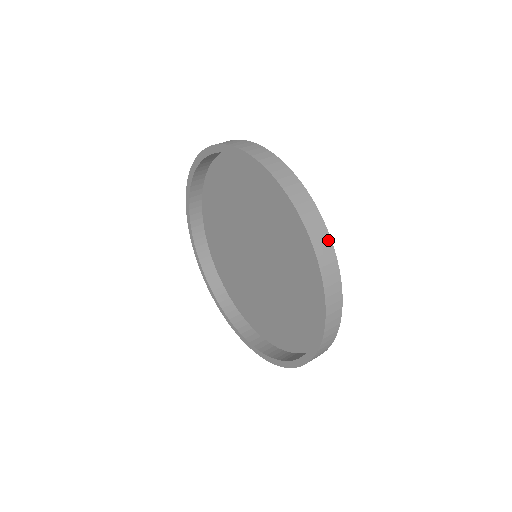
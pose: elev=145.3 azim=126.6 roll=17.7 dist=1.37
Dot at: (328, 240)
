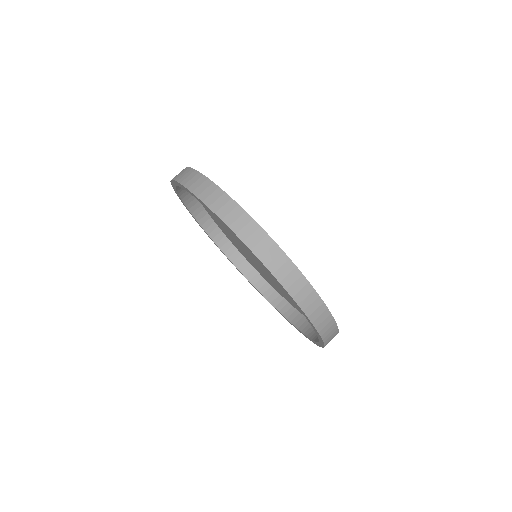
Dot at: (300, 277)
